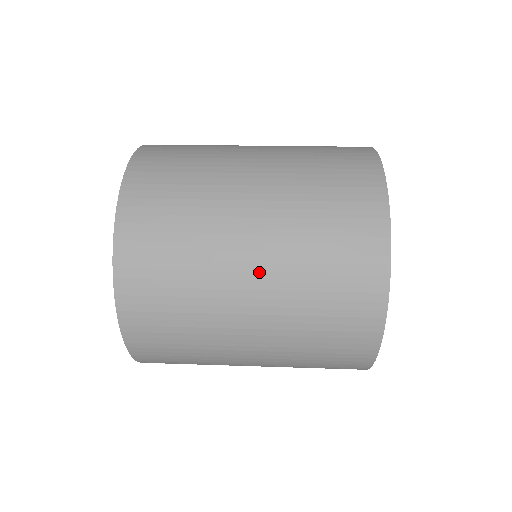
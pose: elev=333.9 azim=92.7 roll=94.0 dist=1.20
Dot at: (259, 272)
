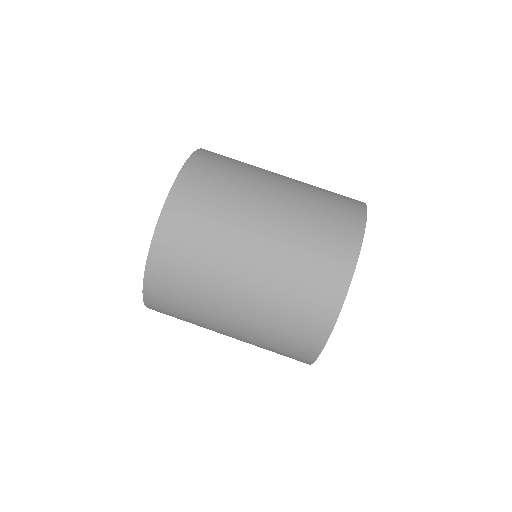
Dot at: (251, 281)
